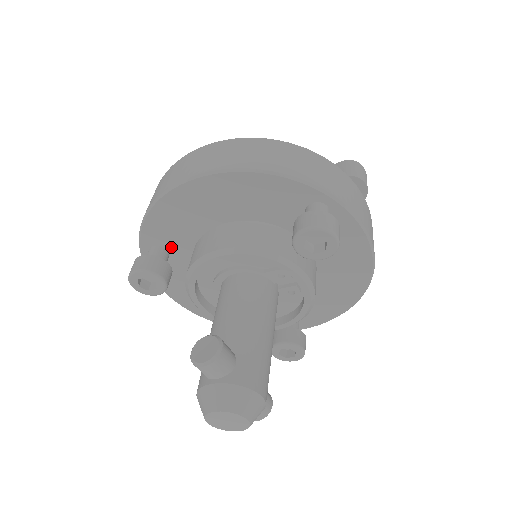
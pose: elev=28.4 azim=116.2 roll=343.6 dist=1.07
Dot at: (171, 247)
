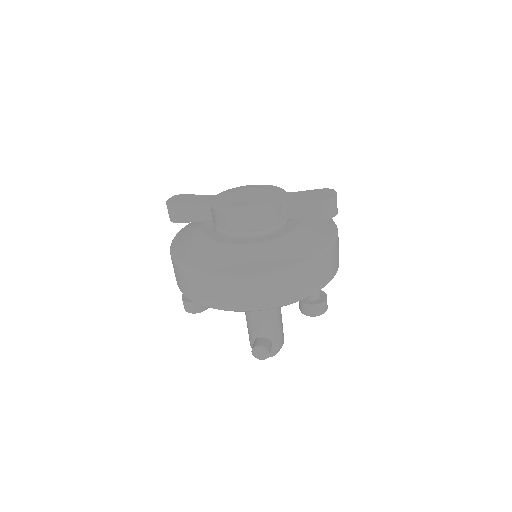
Dot at: occluded
